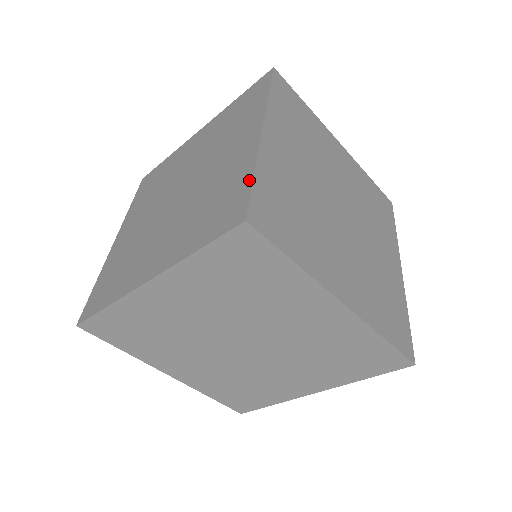
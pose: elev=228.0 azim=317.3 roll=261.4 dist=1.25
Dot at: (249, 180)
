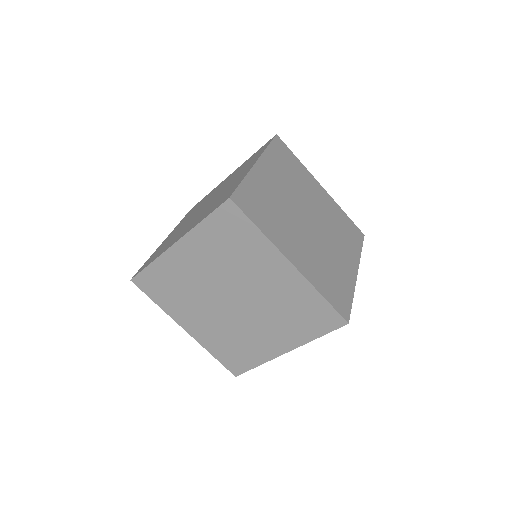
Dot at: (239, 183)
